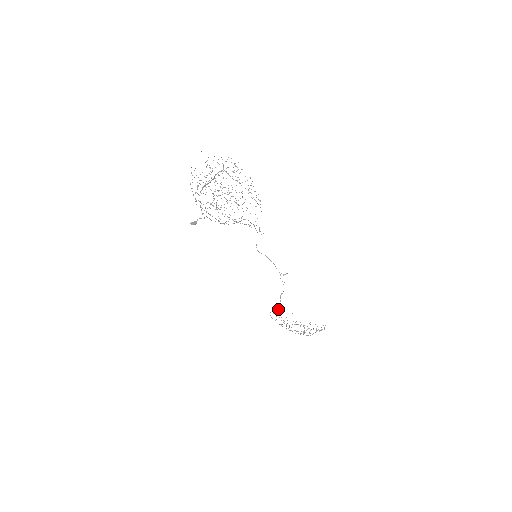
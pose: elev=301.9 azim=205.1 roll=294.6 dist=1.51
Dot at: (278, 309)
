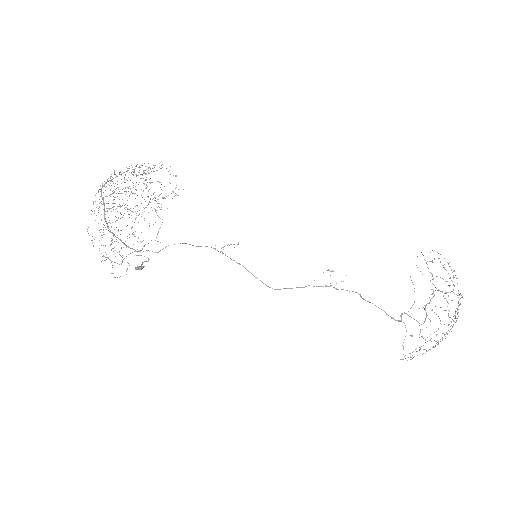
Dot at: (386, 314)
